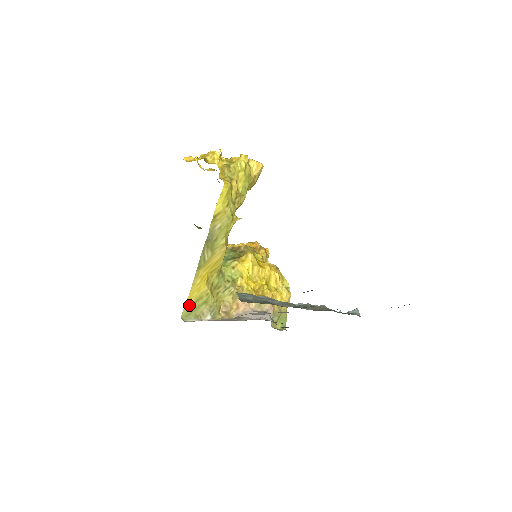
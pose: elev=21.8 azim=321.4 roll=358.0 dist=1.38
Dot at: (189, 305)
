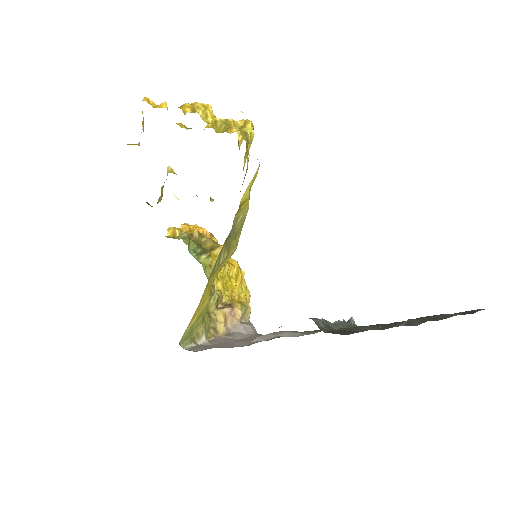
Dot at: (190, 326)
